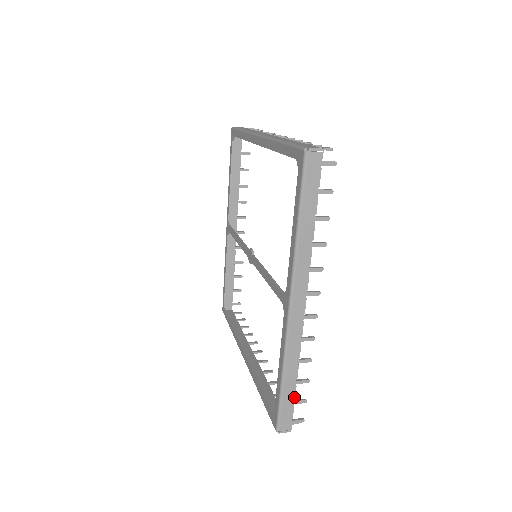
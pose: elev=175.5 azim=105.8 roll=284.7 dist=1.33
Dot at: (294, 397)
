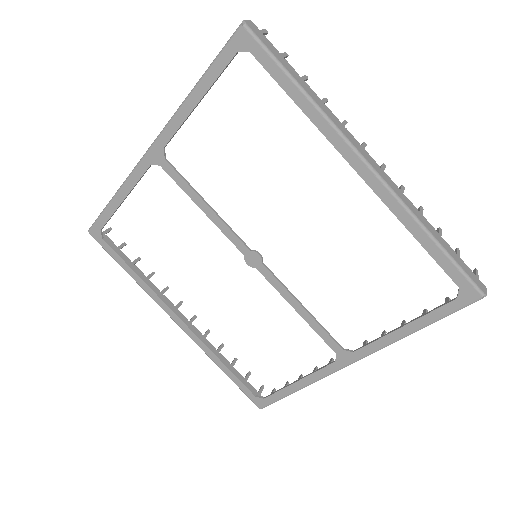
Dot at: occluded
